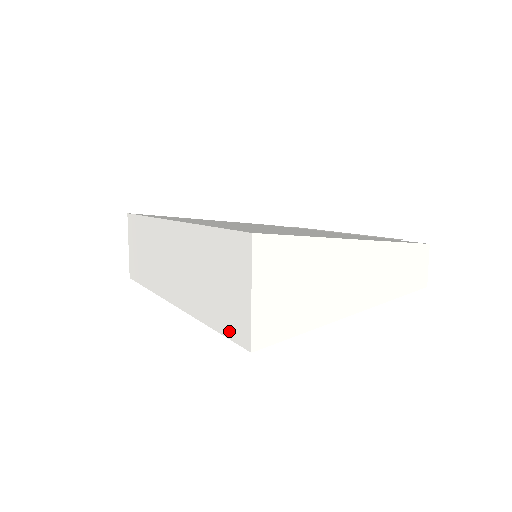
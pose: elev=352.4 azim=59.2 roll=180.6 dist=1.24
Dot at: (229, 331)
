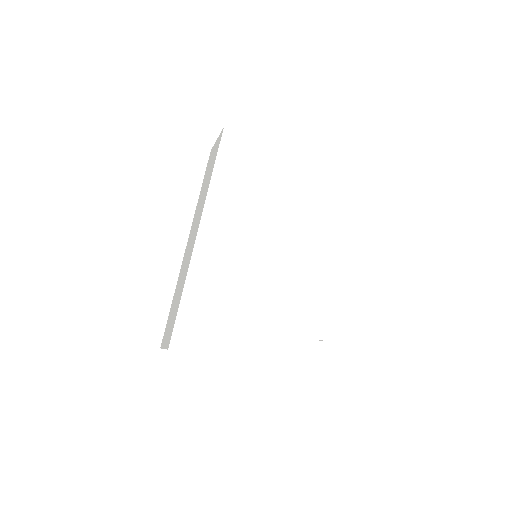
Dot at: (217, 149)
